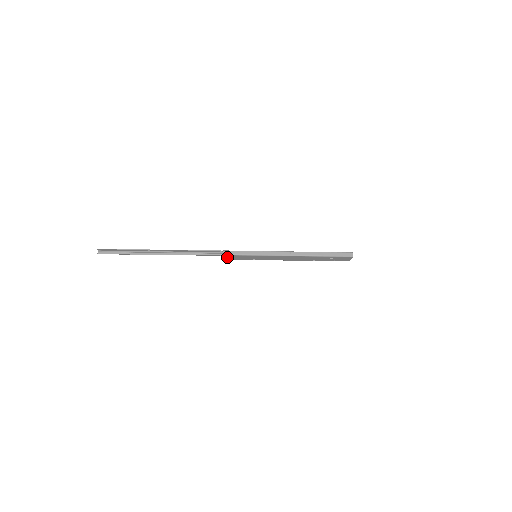
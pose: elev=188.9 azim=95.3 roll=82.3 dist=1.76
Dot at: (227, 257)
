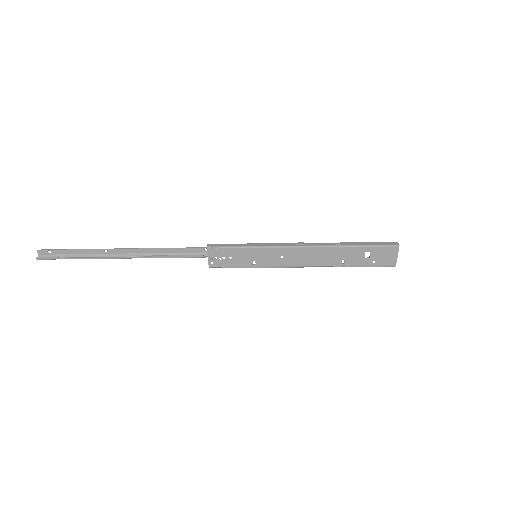
Dot at: (214, 257)
